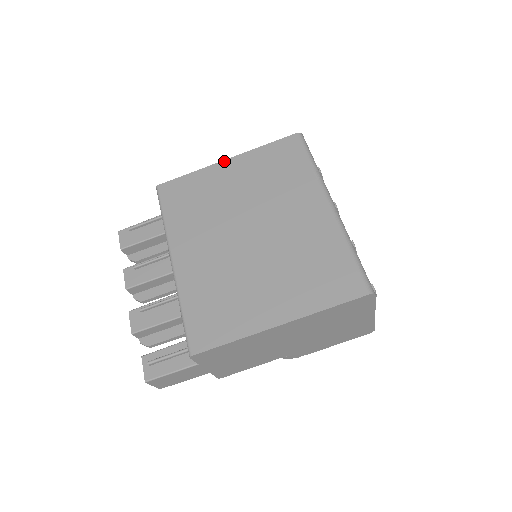
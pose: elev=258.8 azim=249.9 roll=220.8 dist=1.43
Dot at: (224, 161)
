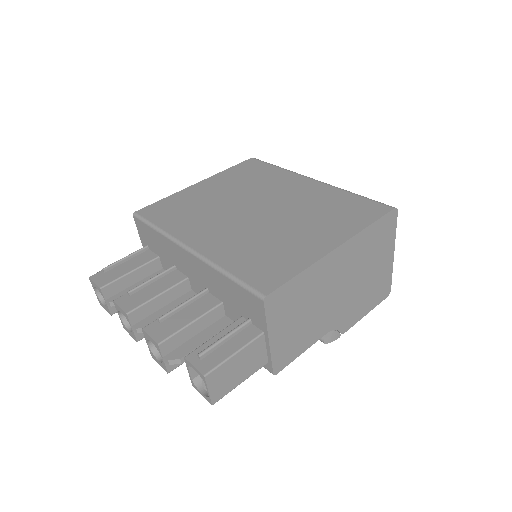
Dot at: (196, 184)
